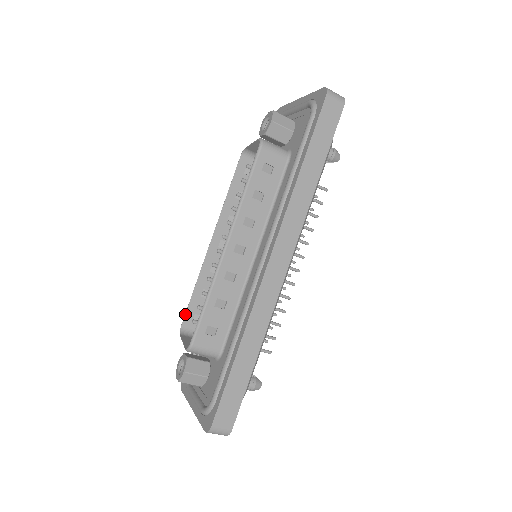
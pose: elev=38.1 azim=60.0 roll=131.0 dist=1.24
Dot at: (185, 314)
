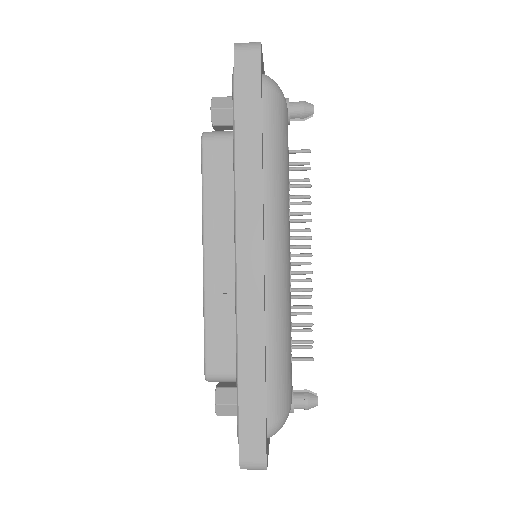
Dot at: occluded
